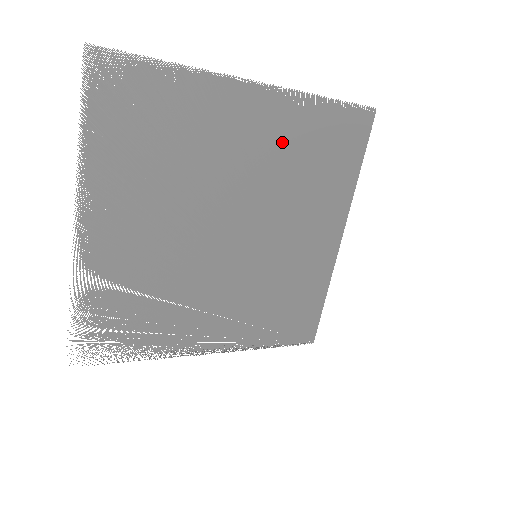
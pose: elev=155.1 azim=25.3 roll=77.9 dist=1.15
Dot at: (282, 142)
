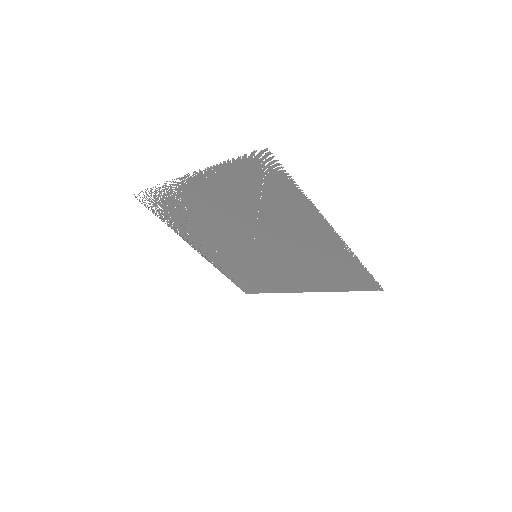
Dot at: (319, 251)
